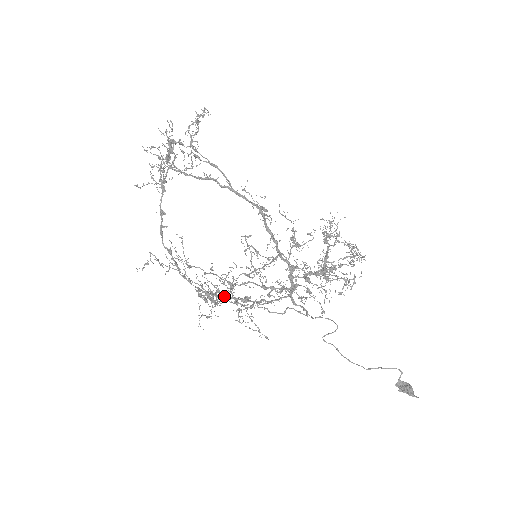
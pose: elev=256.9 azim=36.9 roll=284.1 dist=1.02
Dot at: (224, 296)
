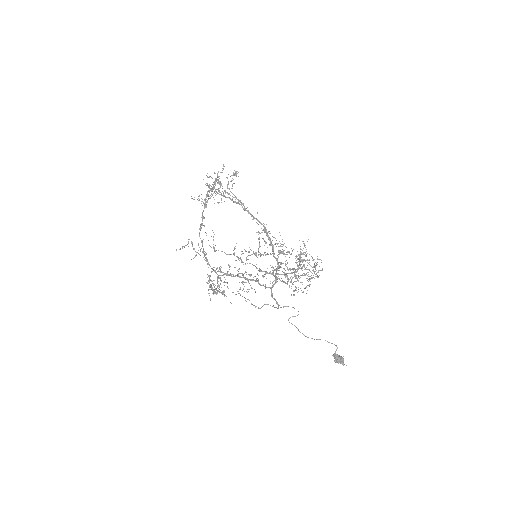
Dot at: (227, 282)
